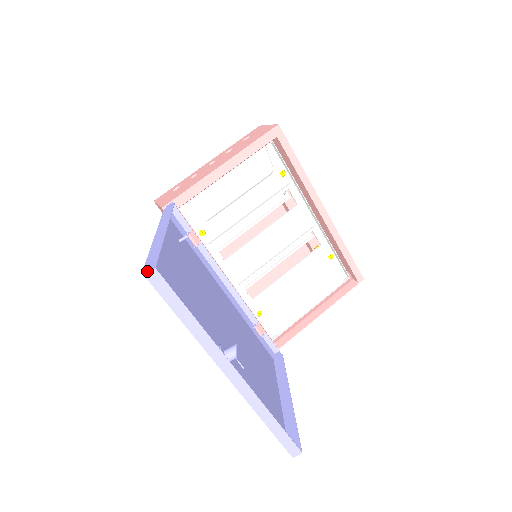
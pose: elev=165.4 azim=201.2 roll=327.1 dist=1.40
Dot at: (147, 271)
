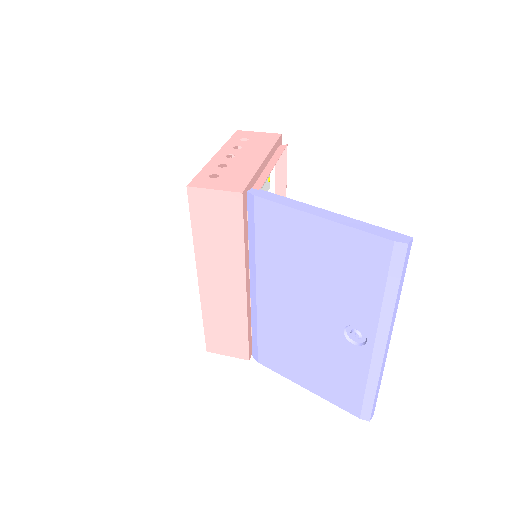
Dot at: (407, 240)
